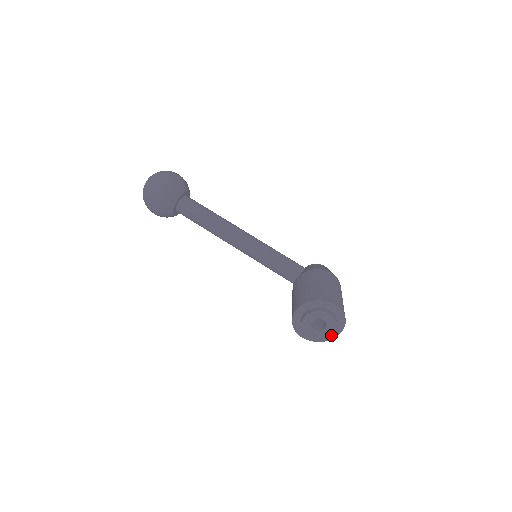
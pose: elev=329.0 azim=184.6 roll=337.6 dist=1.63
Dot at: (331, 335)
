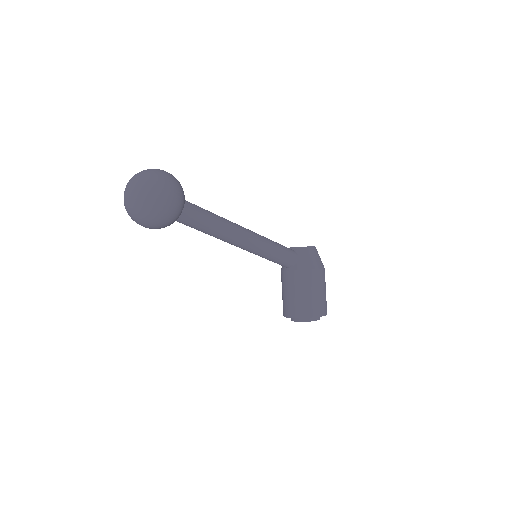
Dot at: occluded
